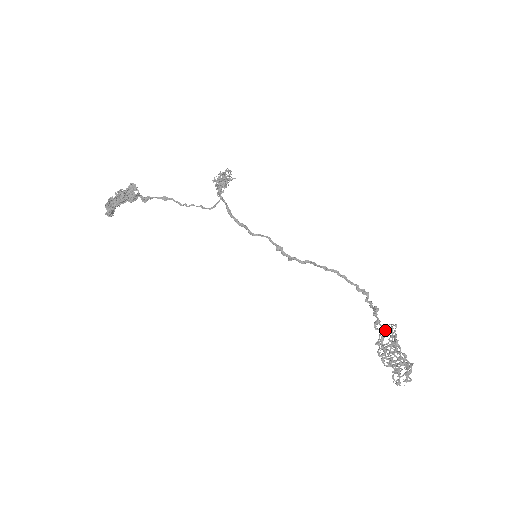
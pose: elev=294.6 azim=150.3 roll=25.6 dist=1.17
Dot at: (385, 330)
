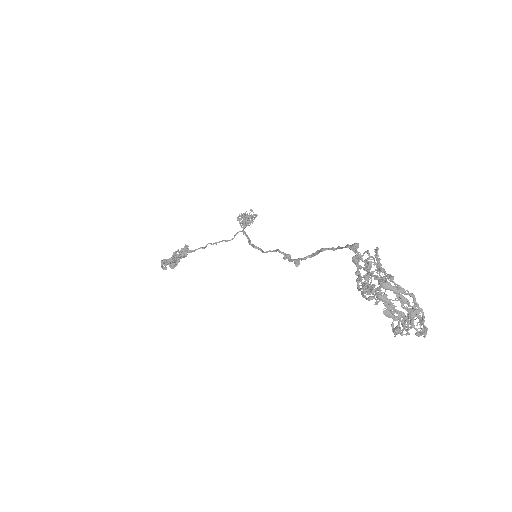
Dot at: (362, 255)
